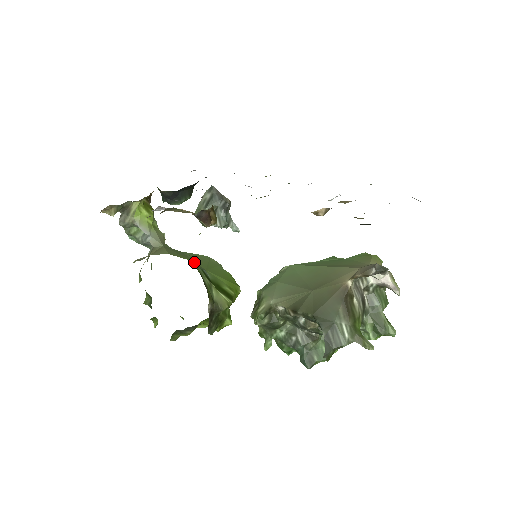
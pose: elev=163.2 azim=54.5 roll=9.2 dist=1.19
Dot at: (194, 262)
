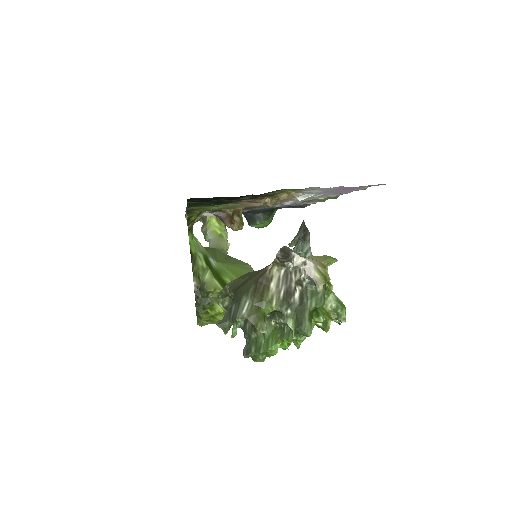
Dot at: (220, 258)
